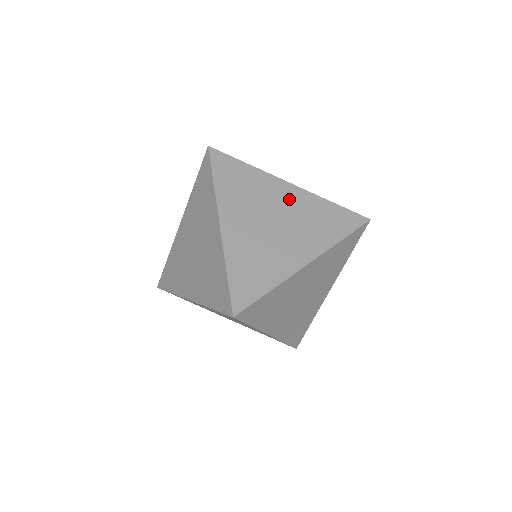
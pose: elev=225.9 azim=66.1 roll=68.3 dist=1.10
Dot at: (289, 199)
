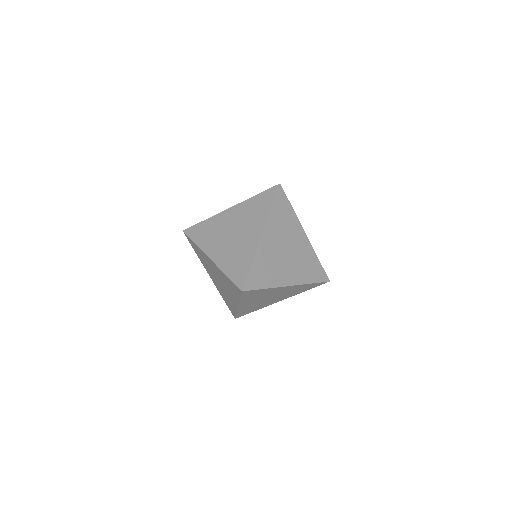
Dot at: occluded
